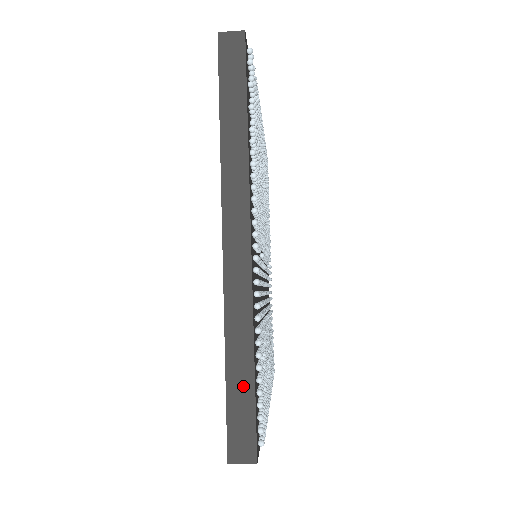
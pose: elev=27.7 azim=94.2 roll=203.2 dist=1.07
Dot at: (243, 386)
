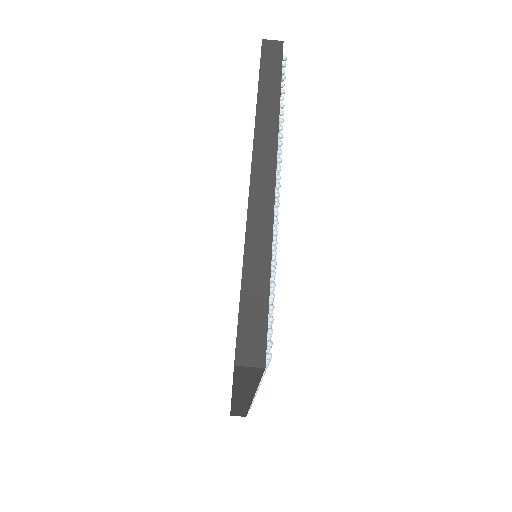
Dot at: (258, 292)
